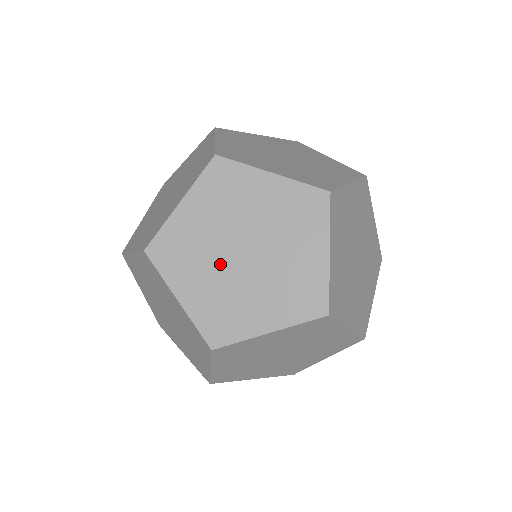
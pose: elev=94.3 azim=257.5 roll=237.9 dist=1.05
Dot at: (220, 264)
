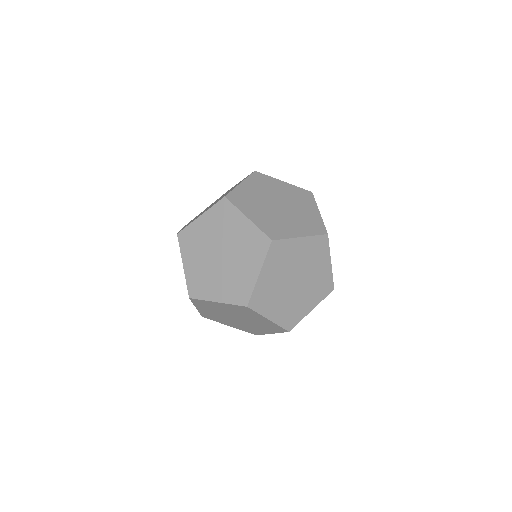
Dot at: (223, 314)
